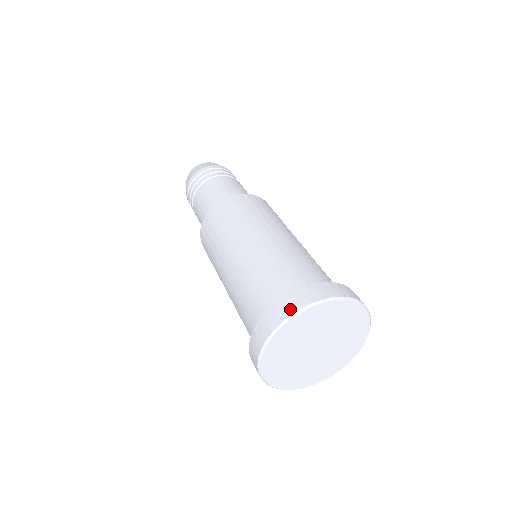
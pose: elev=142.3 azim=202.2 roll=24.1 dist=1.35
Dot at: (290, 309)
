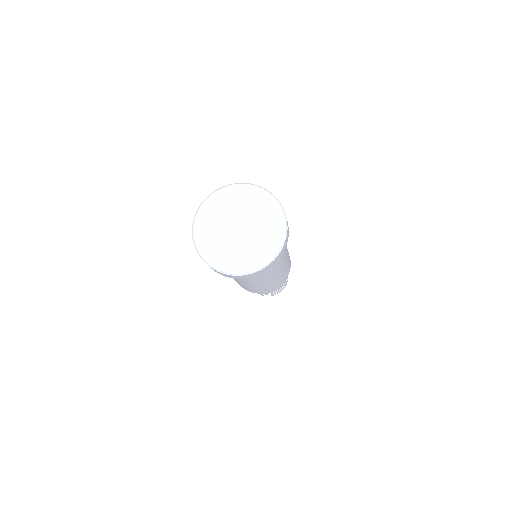
Dot at: occluded
